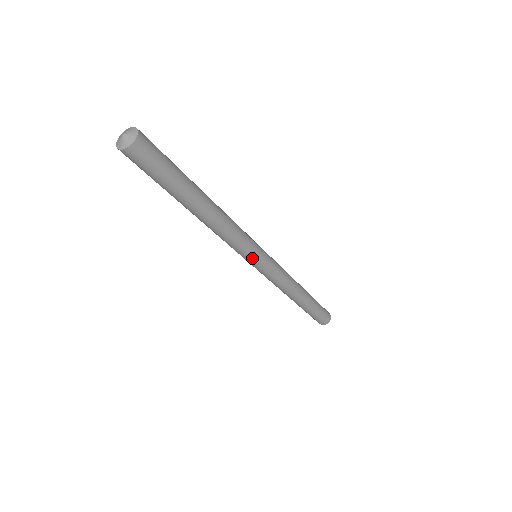
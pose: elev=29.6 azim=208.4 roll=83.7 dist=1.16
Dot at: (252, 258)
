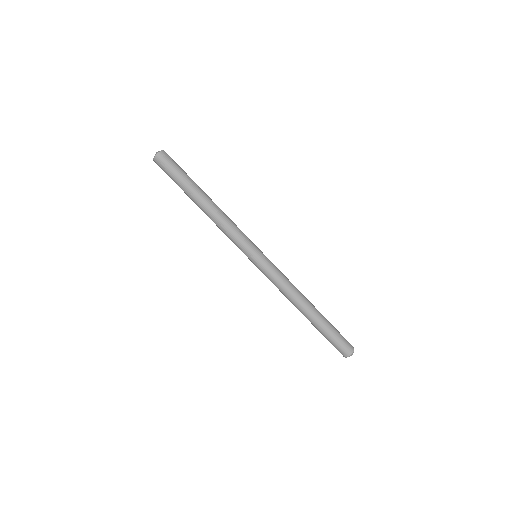
Dot at: (252, 249)
